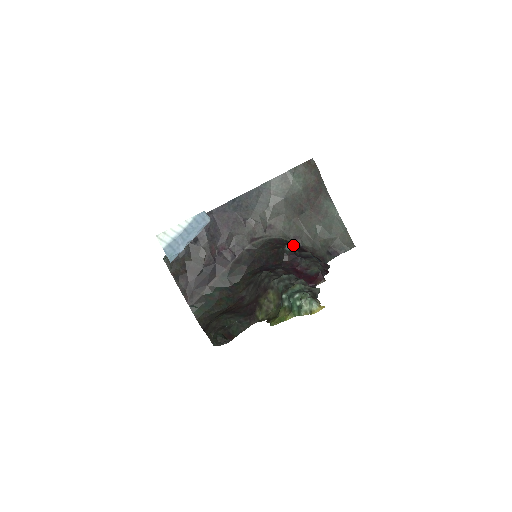
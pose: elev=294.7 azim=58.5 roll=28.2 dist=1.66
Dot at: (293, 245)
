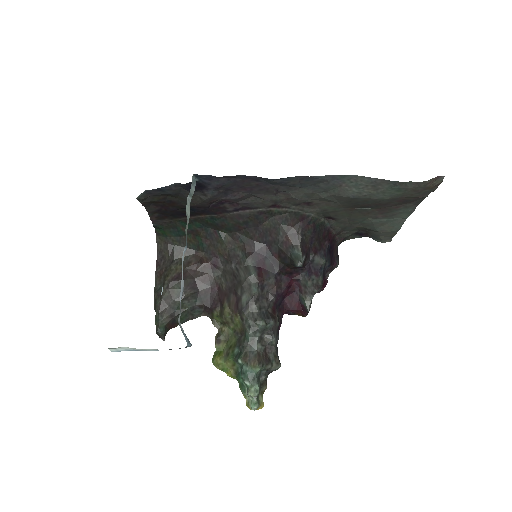
Dot at: (319, 227)
